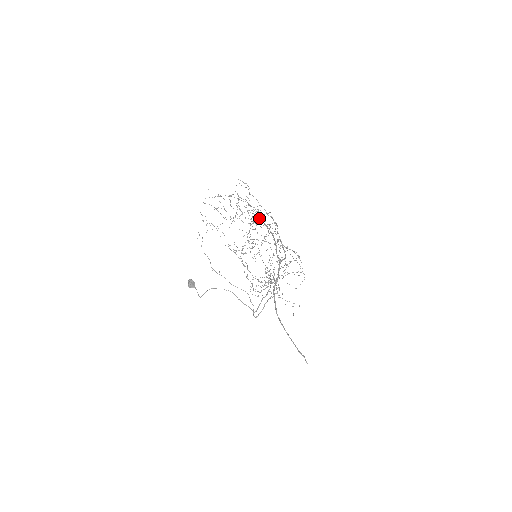
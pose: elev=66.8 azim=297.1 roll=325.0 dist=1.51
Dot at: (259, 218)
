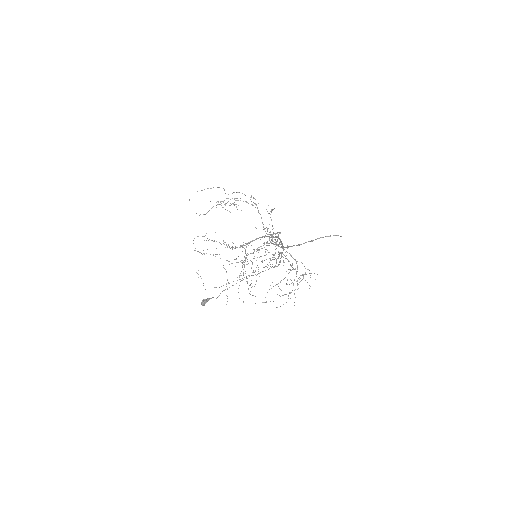
Dot at: (247, 255)
